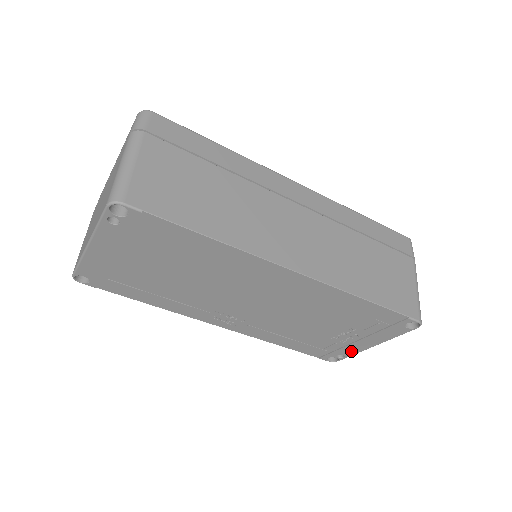
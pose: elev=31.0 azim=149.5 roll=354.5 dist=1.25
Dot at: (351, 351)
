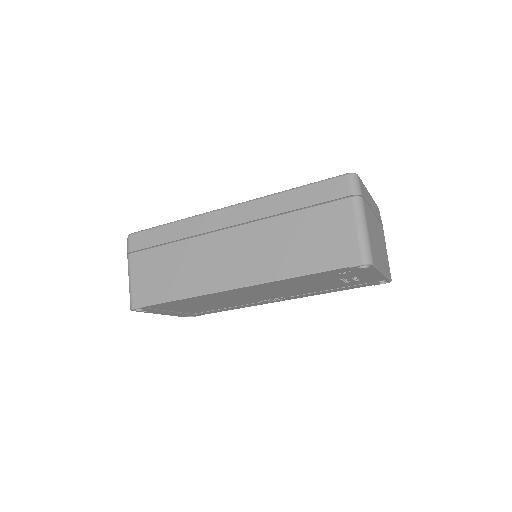
Dot at: (379, 279)
